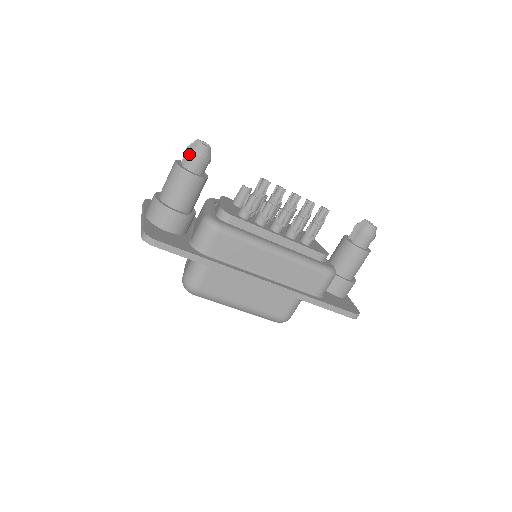
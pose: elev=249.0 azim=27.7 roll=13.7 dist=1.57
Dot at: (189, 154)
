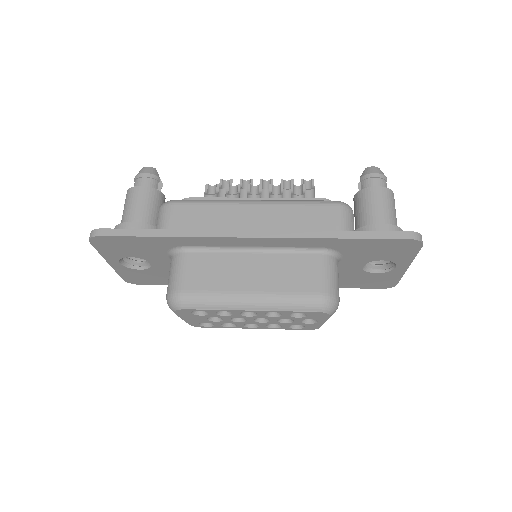
Dot at: (135, 178)
